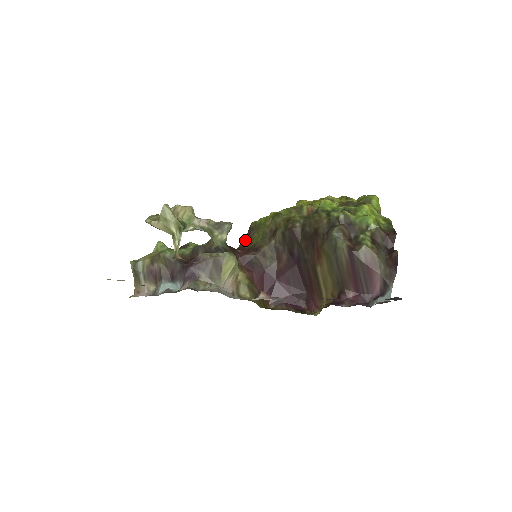
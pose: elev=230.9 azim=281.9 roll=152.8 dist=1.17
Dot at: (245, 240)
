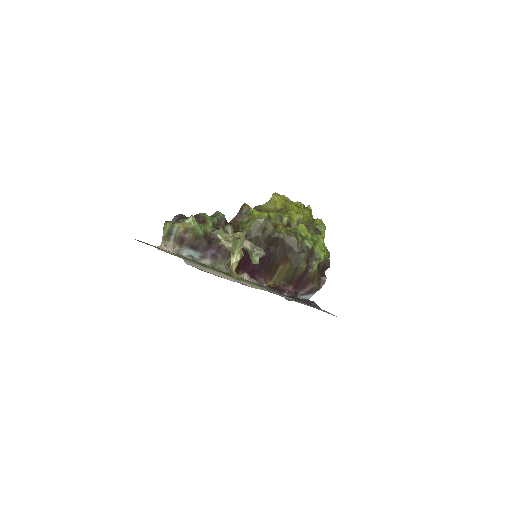
Dot at: (236, 217)
